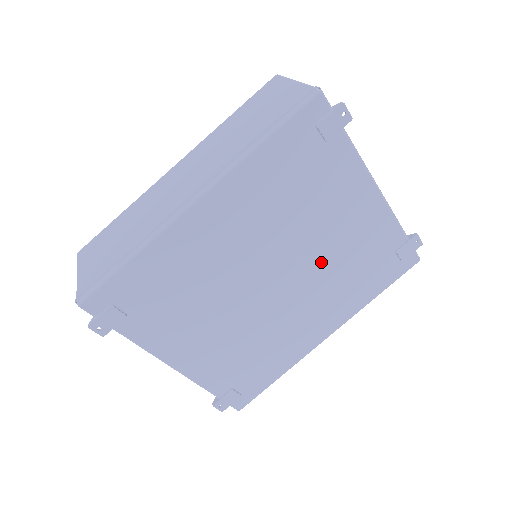
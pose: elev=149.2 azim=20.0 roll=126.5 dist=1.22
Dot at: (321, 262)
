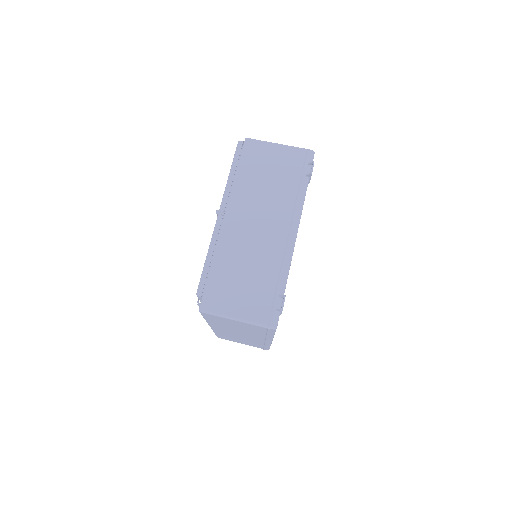
Dot at: occluded
